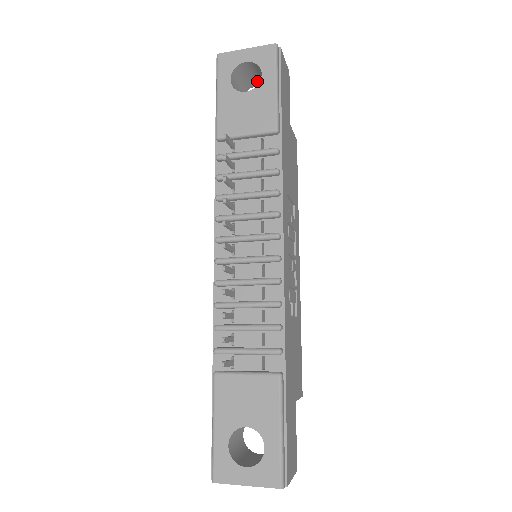
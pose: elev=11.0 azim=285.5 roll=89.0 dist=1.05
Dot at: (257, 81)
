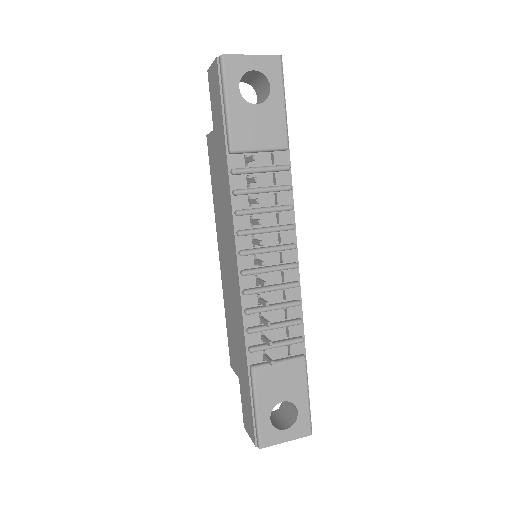
Dot at: (245, 80)
